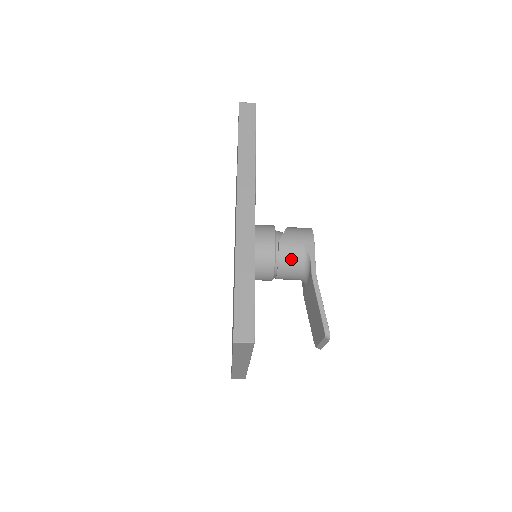
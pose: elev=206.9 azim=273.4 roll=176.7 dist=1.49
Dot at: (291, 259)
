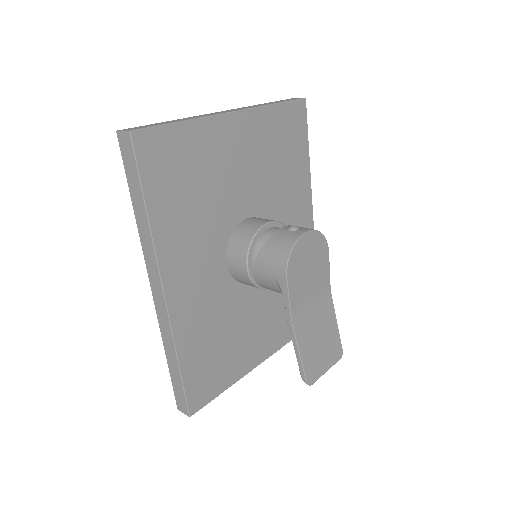
Dot at: (270, 287)
